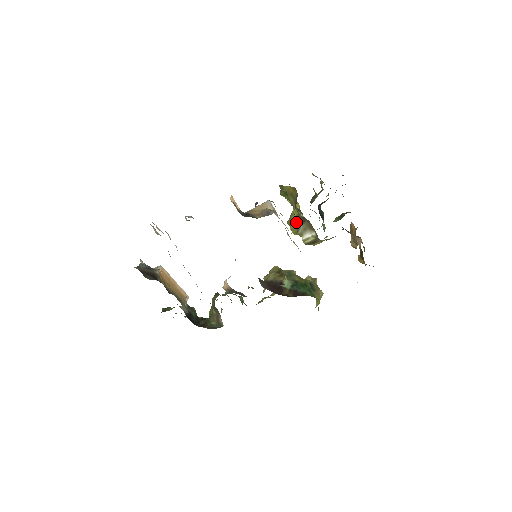
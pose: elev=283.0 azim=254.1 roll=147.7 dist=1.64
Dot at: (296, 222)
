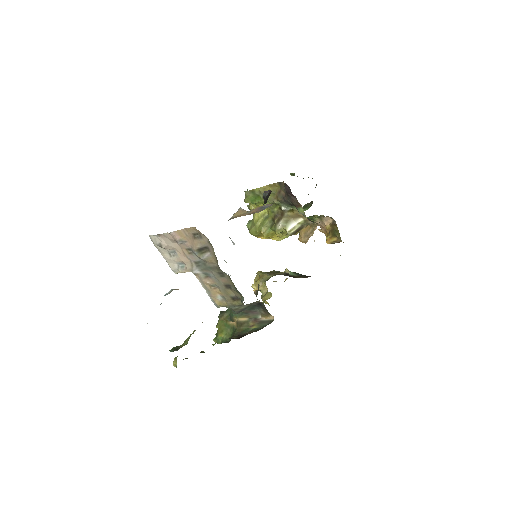
Dot at: (268, 223)
